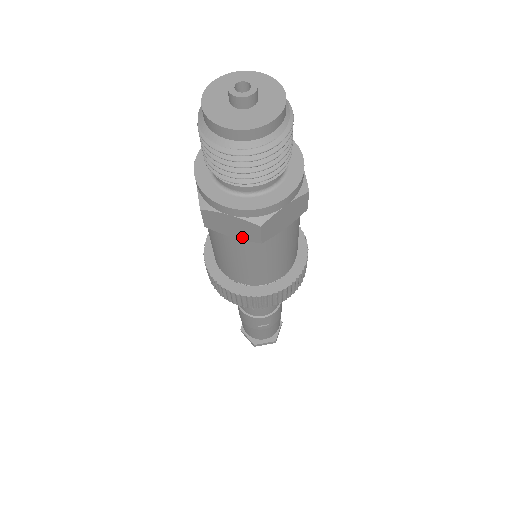
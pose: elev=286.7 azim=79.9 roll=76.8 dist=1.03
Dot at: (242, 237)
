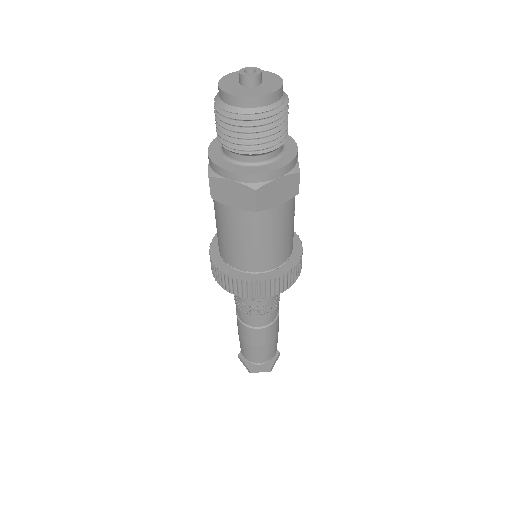
Dot at: (241, 206)
